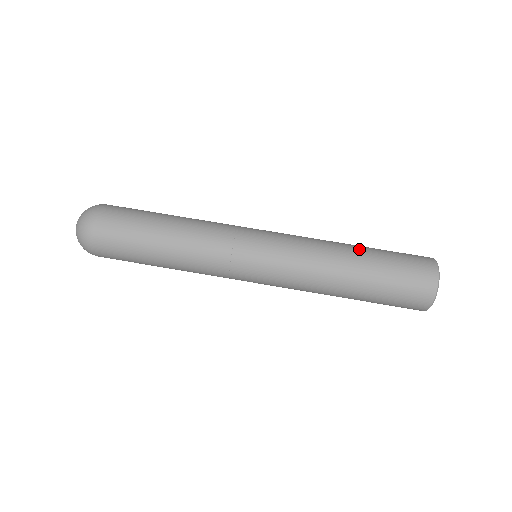
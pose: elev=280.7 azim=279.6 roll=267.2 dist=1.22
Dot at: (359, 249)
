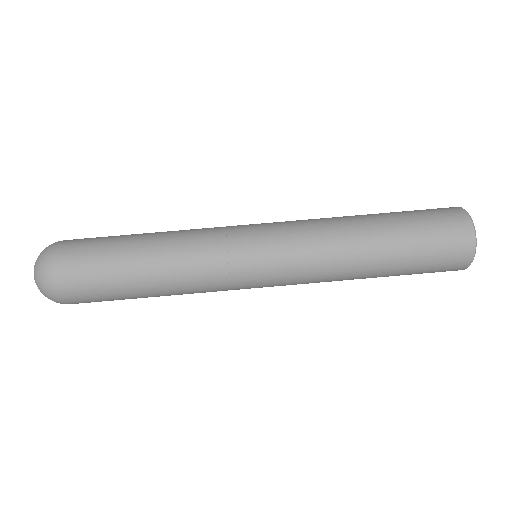
Dot at: (378, 229)
